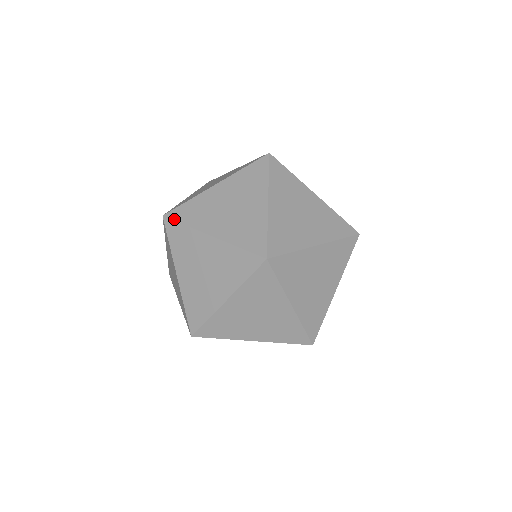
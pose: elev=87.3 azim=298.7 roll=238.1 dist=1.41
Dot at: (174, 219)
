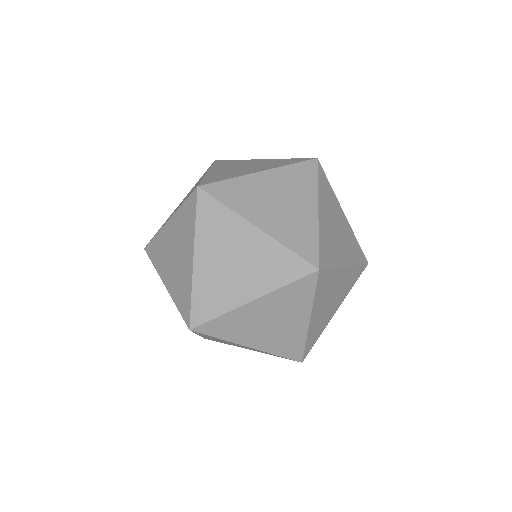
Dot at: (203, 322)
